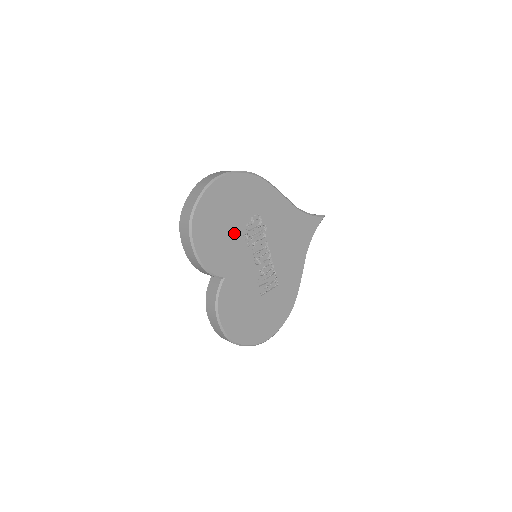
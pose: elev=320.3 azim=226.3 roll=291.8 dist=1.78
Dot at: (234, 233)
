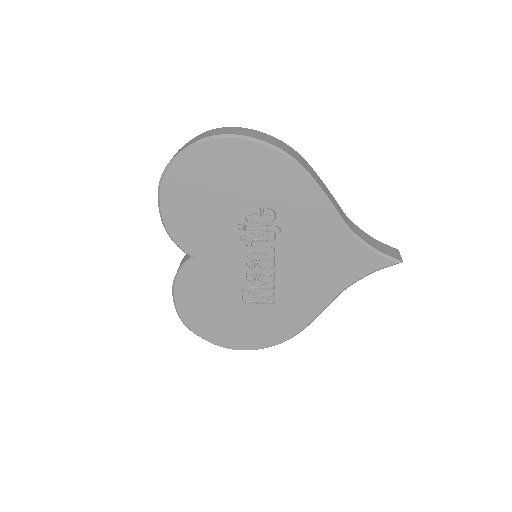
Dot at: (224, 215)
